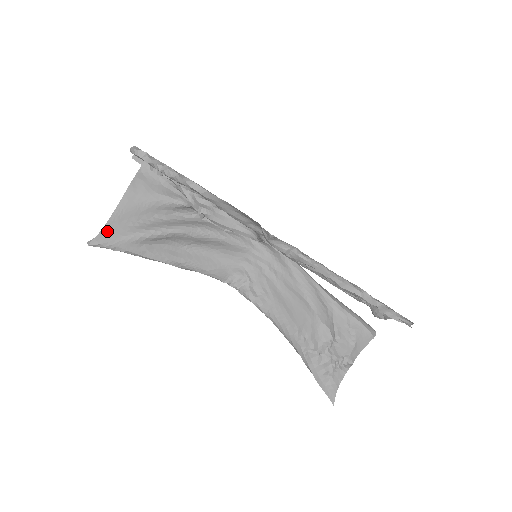
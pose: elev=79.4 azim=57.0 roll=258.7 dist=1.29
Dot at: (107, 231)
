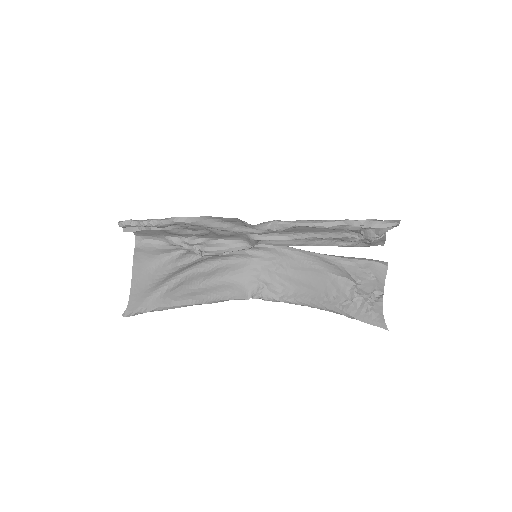
Dot at: (133, 300)
